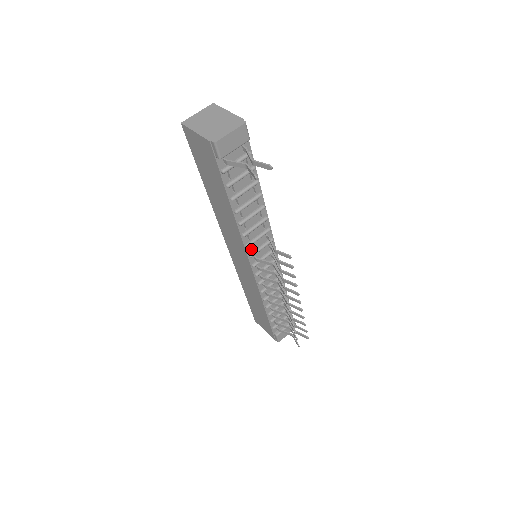
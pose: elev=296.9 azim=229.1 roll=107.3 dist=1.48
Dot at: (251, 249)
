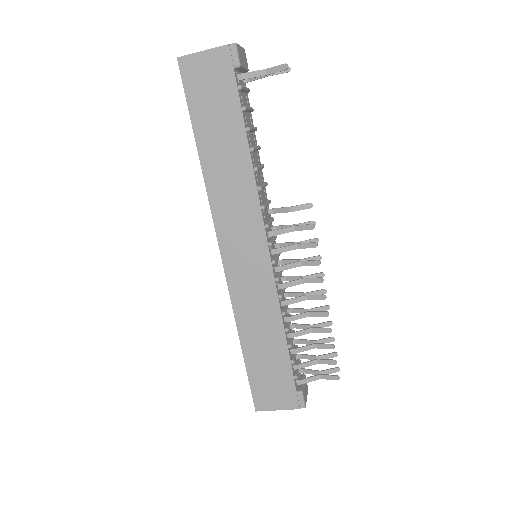
Dot at: occluded
